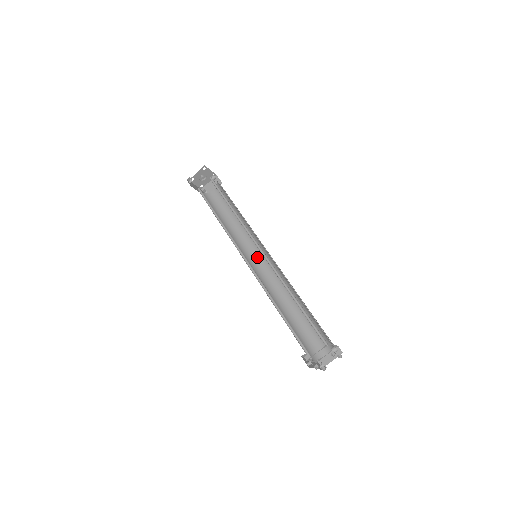
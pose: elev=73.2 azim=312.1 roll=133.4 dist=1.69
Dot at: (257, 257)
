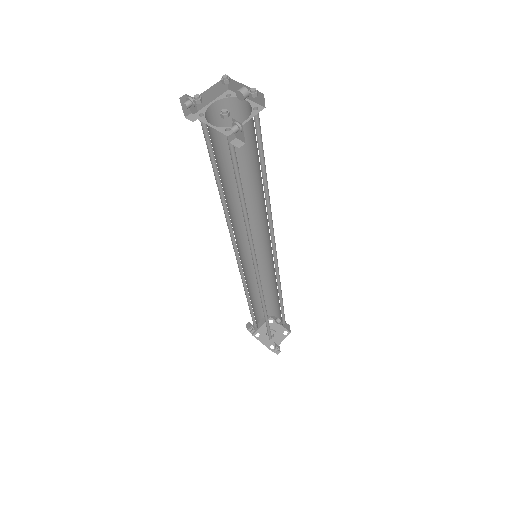
Dot at: occluded
